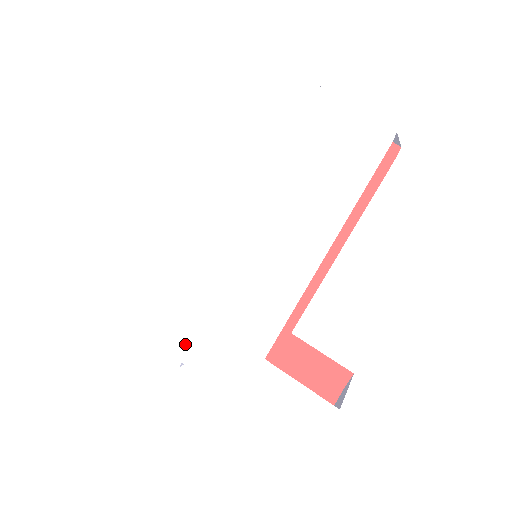
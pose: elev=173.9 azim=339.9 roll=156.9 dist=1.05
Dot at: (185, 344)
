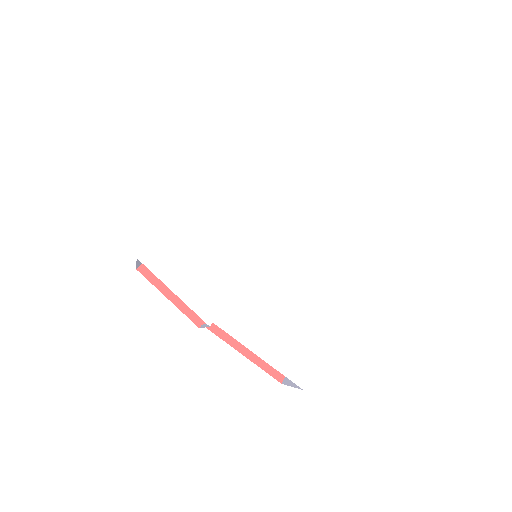
Dot at: (217, 308)
